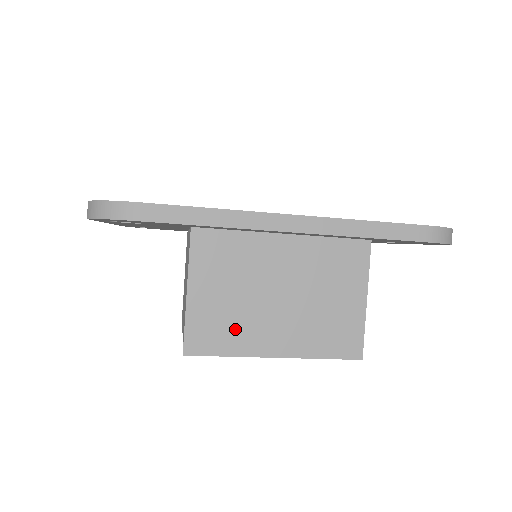
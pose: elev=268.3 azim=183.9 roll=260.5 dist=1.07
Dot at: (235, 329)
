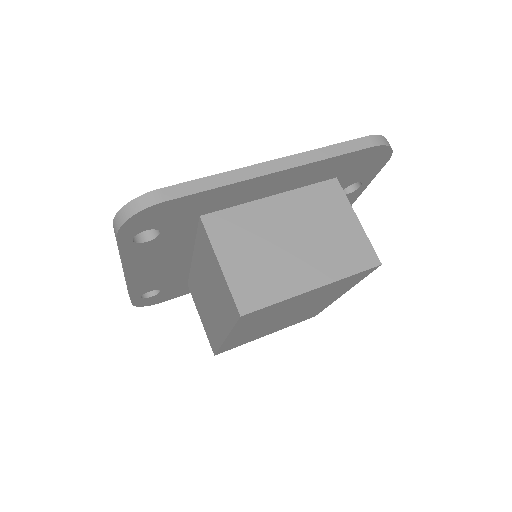
Dot at: (272, 279)
